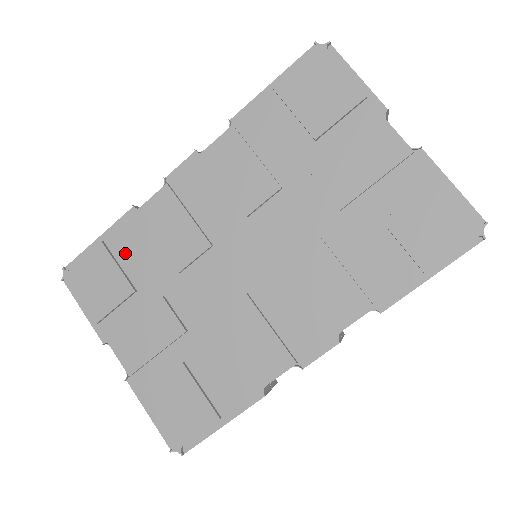
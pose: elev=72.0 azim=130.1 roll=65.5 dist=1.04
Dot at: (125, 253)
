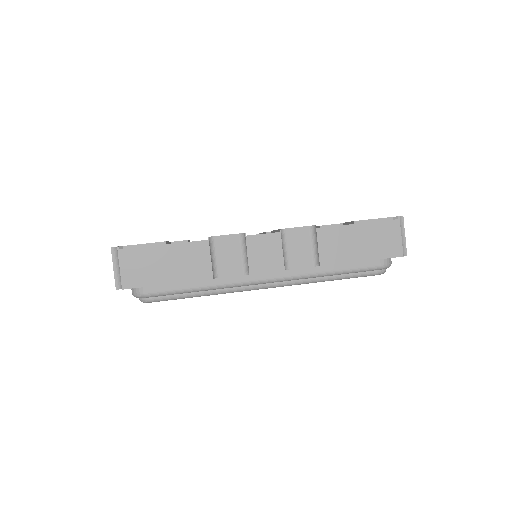
Dot at: occluded
